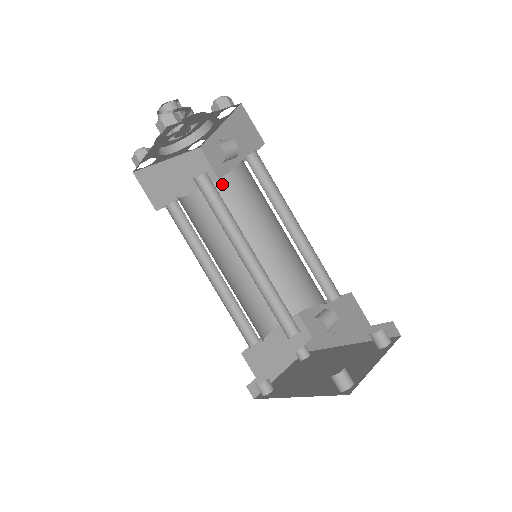
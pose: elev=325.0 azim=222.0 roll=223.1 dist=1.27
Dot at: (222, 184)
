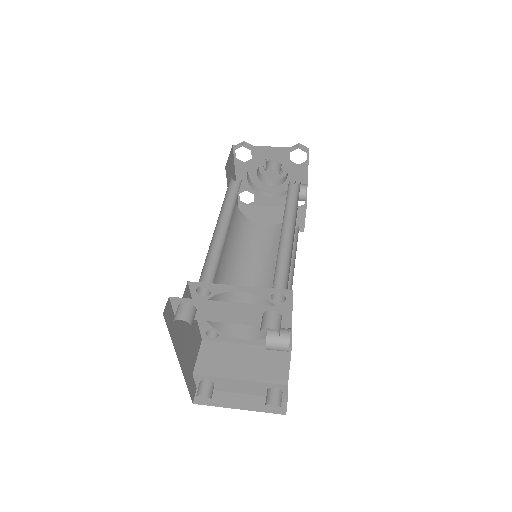
Dot at: occluded
